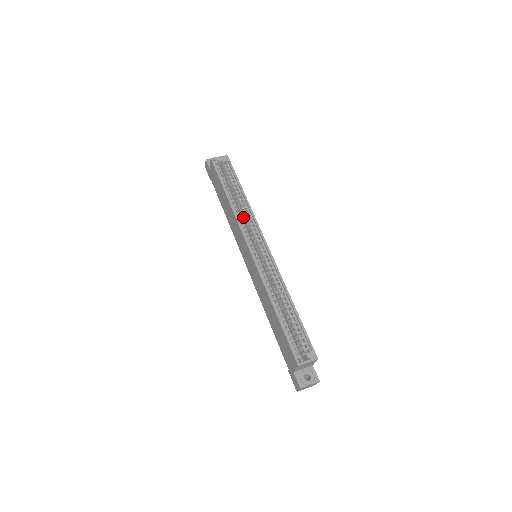
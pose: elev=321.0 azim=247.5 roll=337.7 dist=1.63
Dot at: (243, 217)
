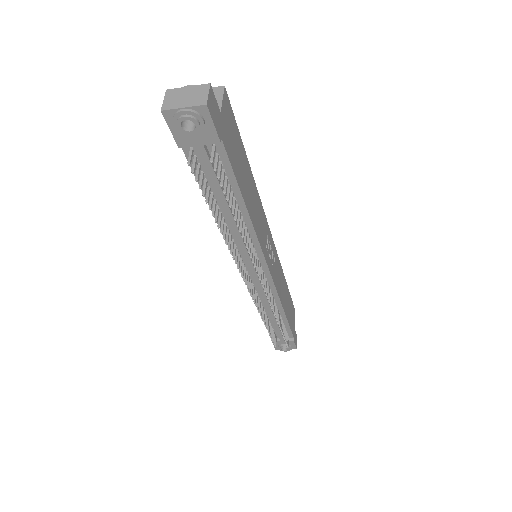
Dot at: occluded
